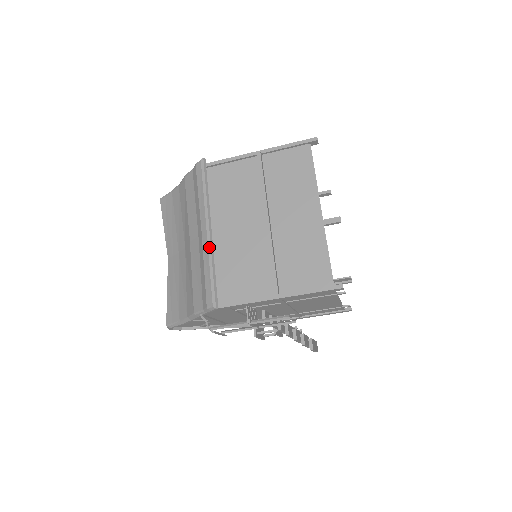
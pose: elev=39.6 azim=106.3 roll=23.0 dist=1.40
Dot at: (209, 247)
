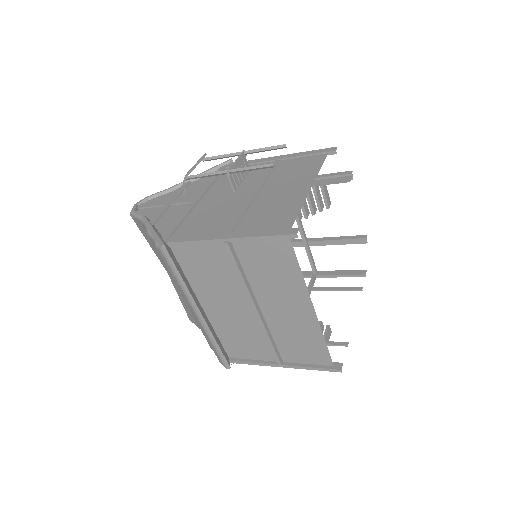
Dot at: (204, 328)
